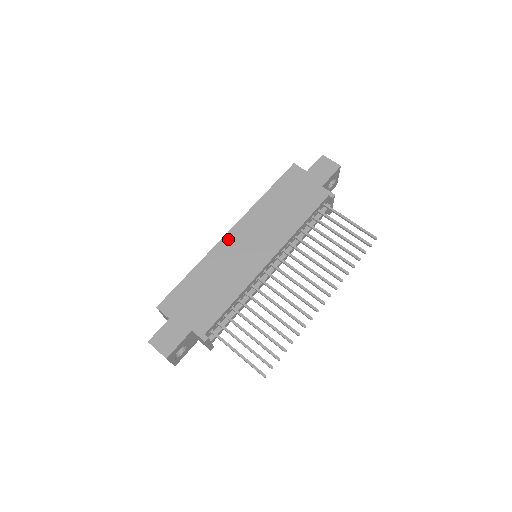
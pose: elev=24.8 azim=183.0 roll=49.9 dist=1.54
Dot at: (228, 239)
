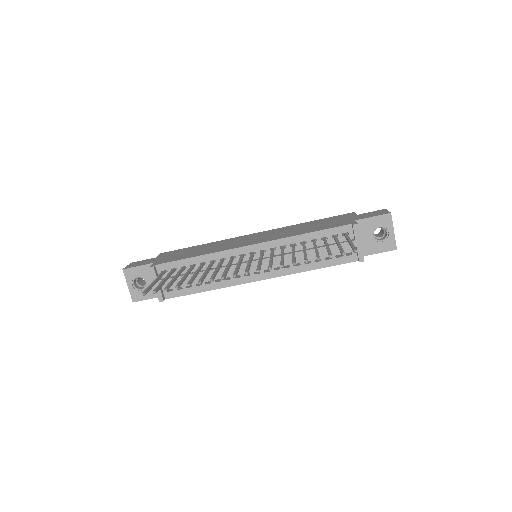
Dot at: (246, 236)
